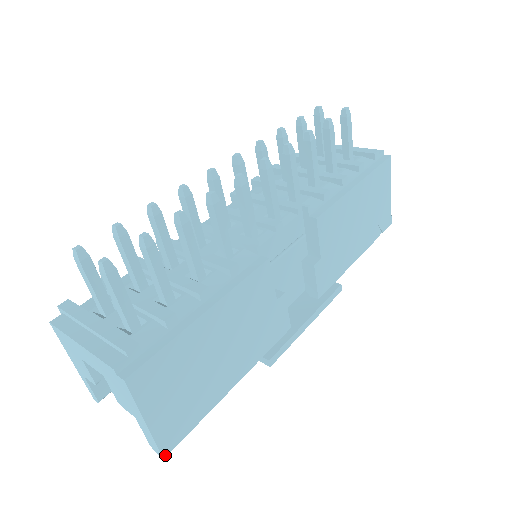
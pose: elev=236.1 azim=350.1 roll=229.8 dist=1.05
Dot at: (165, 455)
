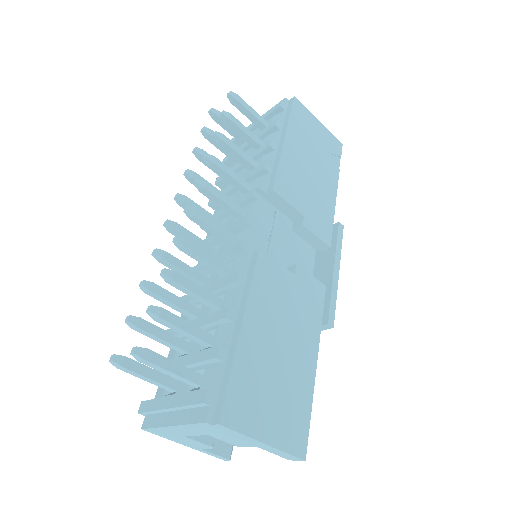
Dot at: (304, 457)
